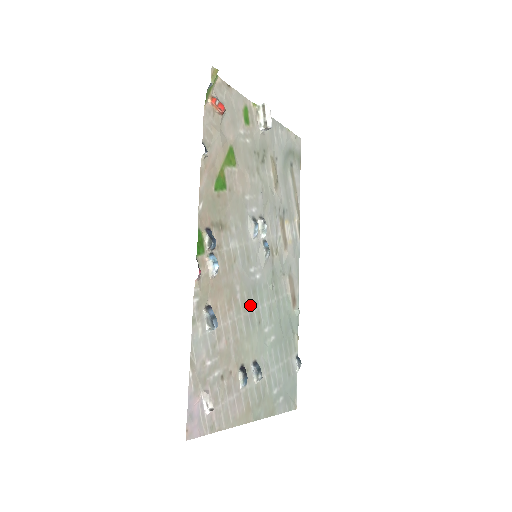
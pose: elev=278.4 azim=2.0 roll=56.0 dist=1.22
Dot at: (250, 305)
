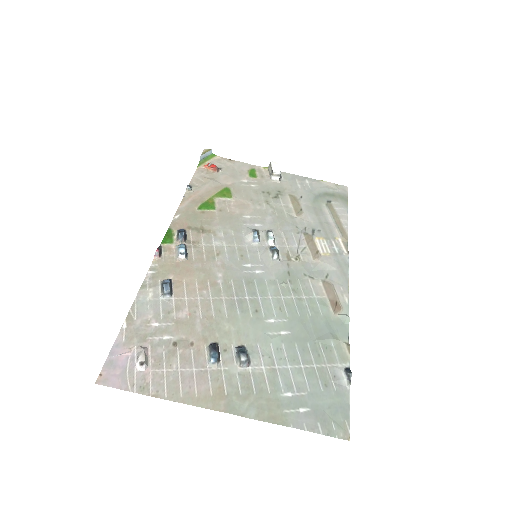
Dot at: (240, 293)
